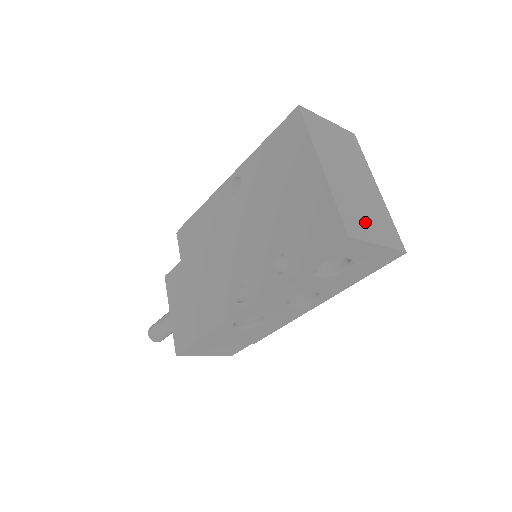
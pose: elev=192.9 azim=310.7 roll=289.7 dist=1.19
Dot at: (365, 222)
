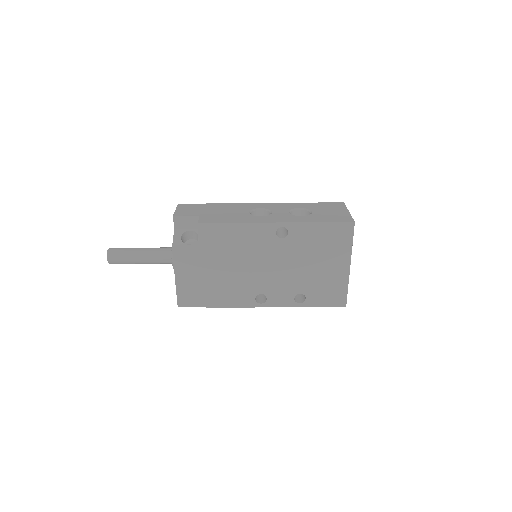
Dot at: occluded
